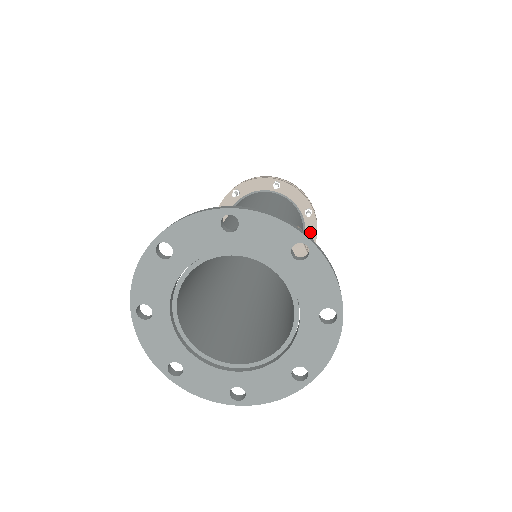
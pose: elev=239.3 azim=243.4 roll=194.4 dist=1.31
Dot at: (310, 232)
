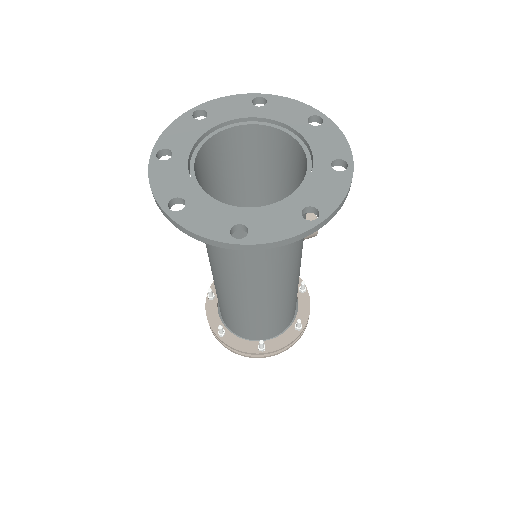
Dot at: (303, 309)
